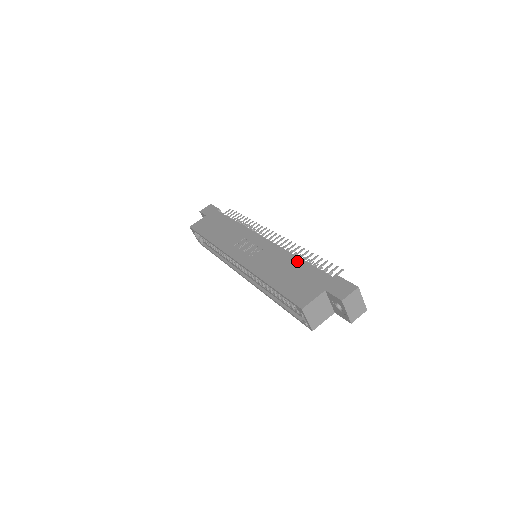
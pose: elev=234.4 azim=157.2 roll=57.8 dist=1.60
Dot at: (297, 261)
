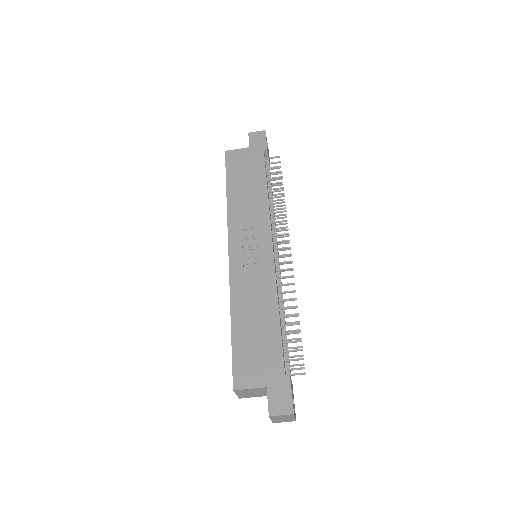
Dot at: (274, 318)
